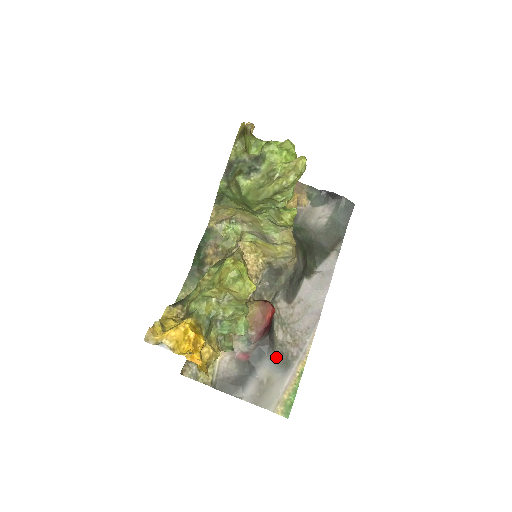
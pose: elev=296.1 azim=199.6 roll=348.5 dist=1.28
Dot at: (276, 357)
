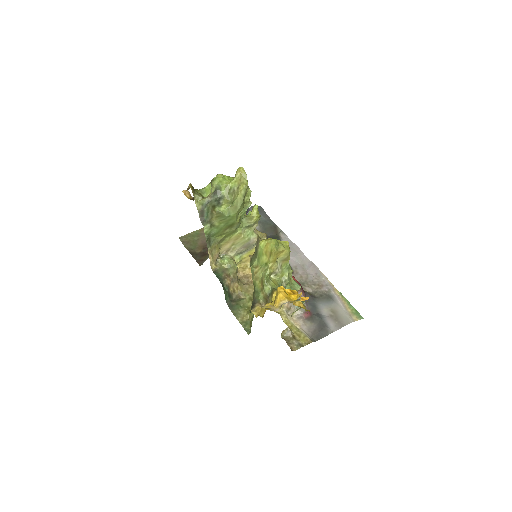
Dot at: (321, 299)
